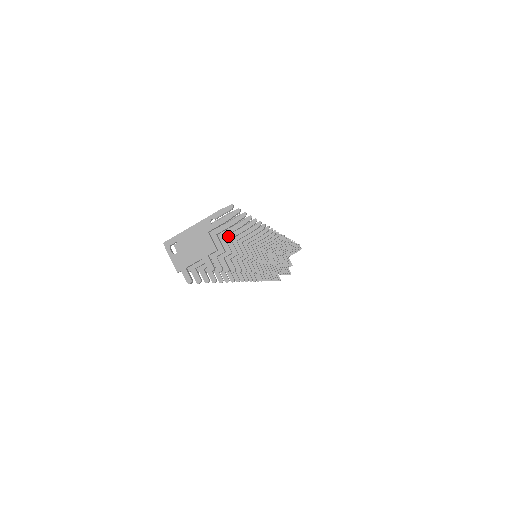
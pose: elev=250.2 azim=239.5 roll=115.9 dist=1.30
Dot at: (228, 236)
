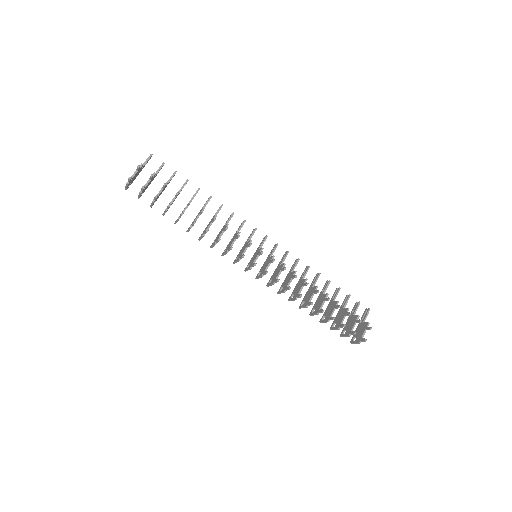
Dot at: occluded
